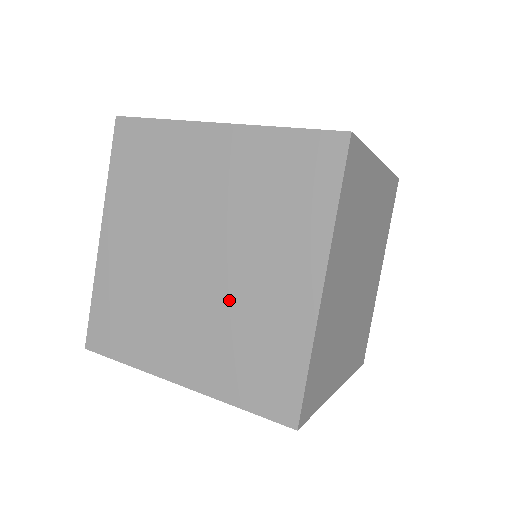
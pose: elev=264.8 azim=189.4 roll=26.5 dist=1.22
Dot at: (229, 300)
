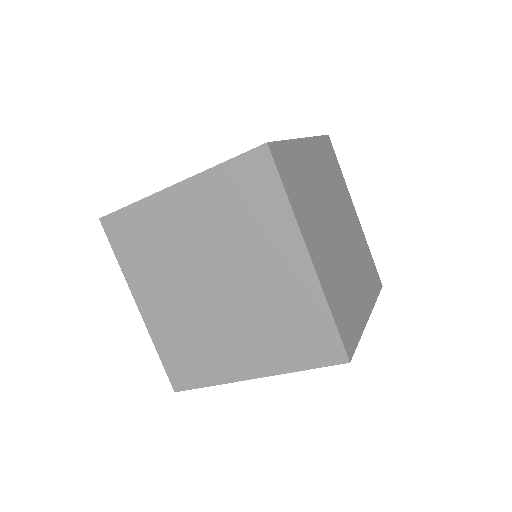
Dot at: (206, 322)
